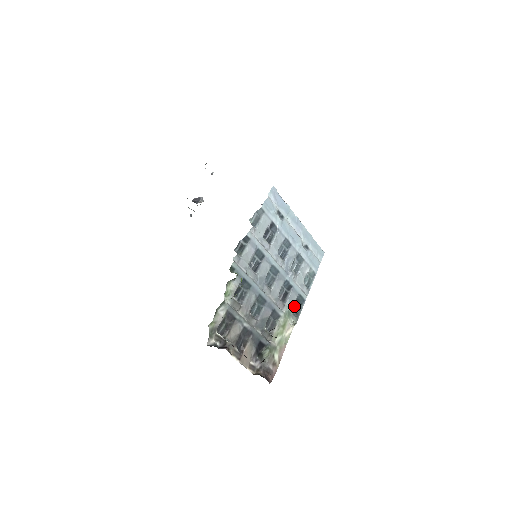
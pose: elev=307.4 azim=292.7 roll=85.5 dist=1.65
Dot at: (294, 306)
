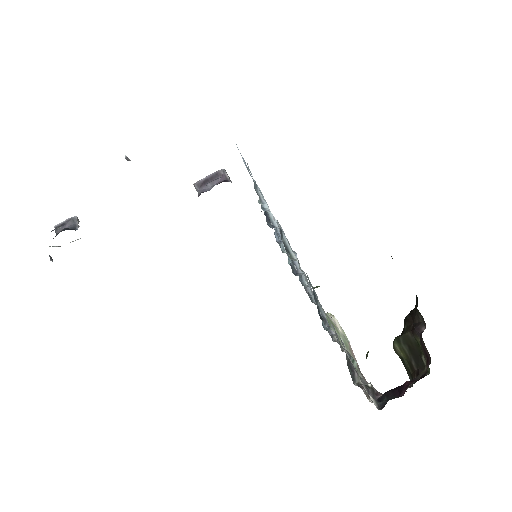
Dot at: occluded
